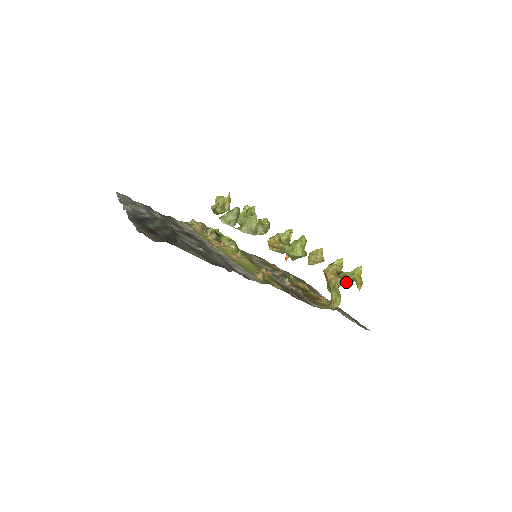
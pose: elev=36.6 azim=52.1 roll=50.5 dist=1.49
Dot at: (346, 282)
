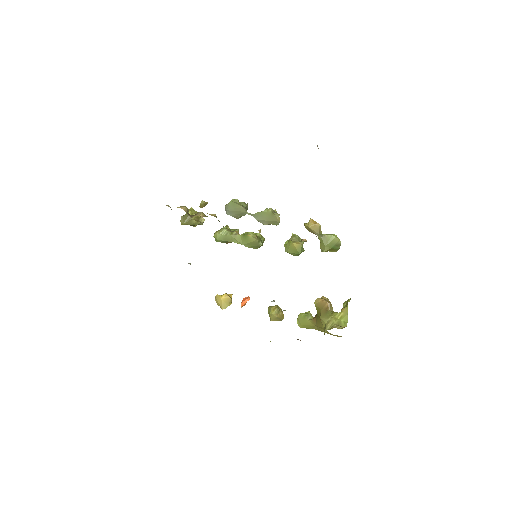
Dot at: occluded
